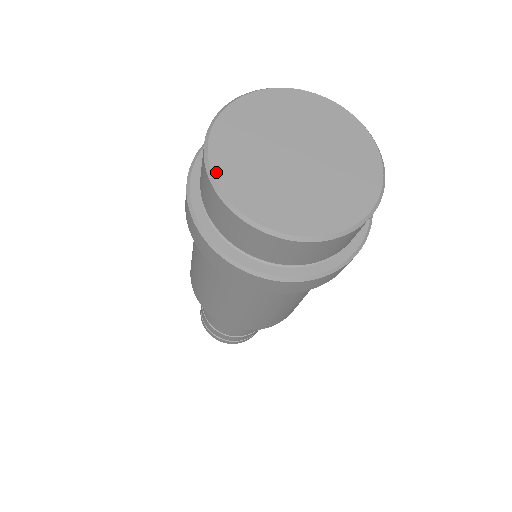
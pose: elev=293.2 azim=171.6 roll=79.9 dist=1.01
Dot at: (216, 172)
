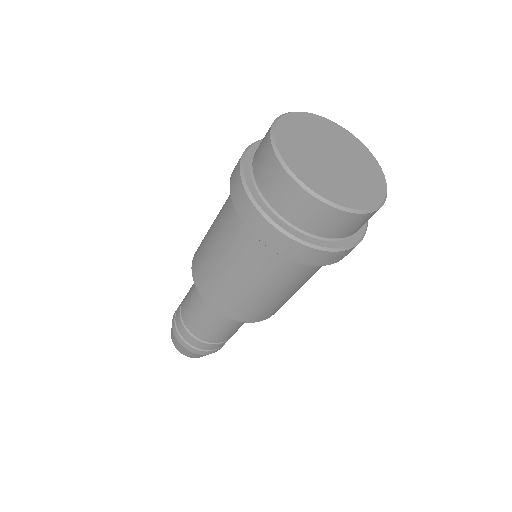
Dot at: (280, 149)
